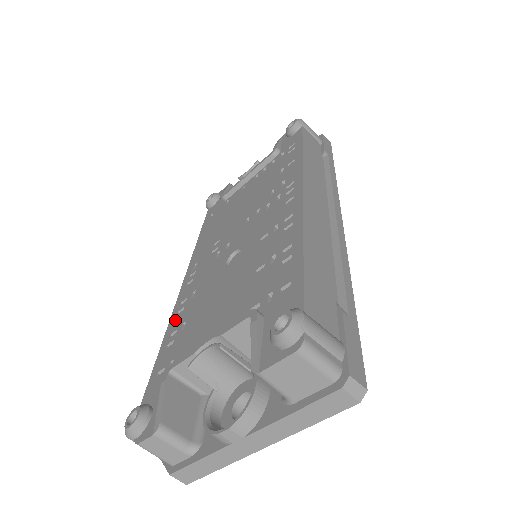
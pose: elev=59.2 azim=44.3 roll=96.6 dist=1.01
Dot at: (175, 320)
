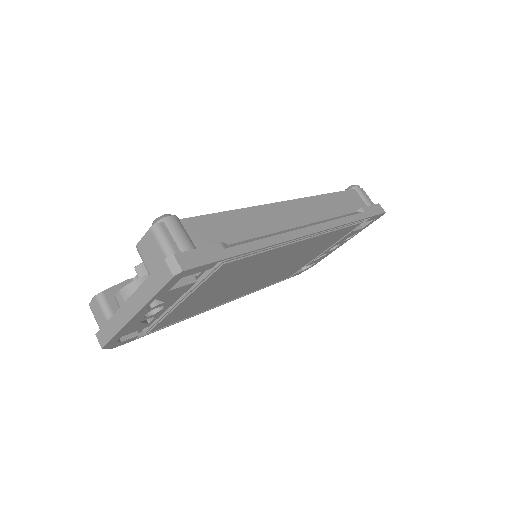
Dot at: occluded
